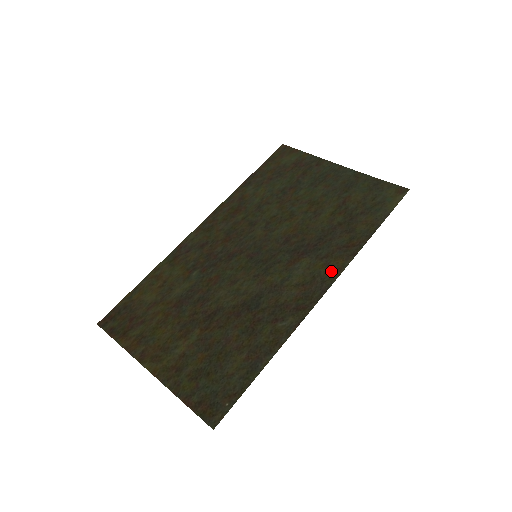
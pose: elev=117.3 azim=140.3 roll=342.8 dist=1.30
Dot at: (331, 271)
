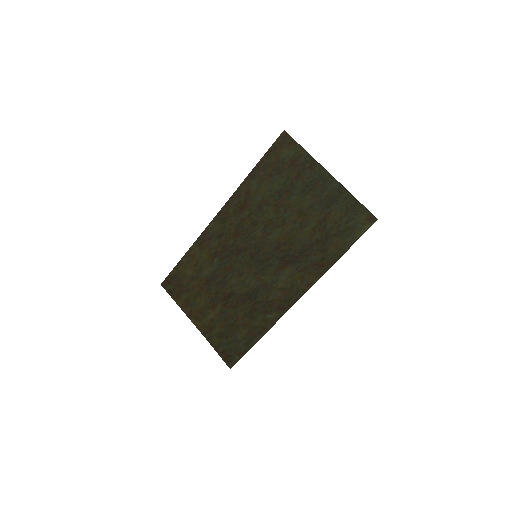
Dot at: (304, 284)
